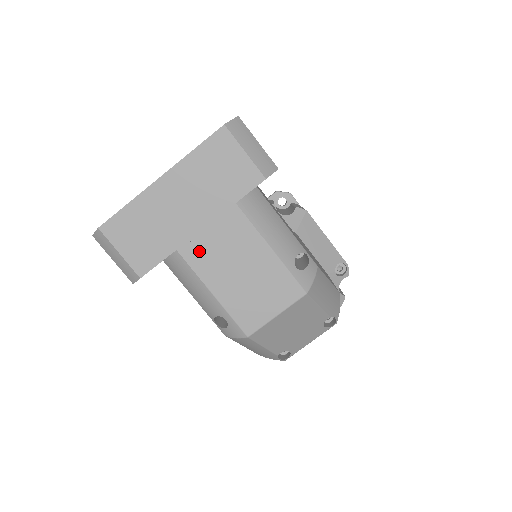
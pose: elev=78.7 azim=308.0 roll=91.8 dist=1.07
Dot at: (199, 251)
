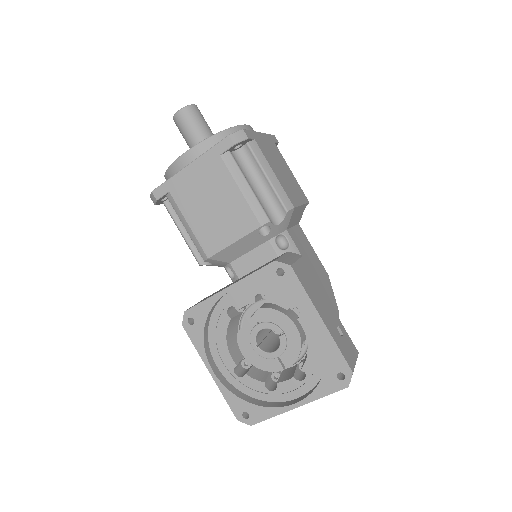
Dot at: occluded
